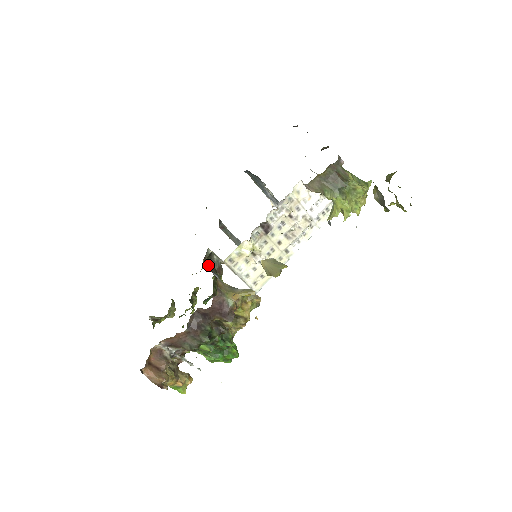
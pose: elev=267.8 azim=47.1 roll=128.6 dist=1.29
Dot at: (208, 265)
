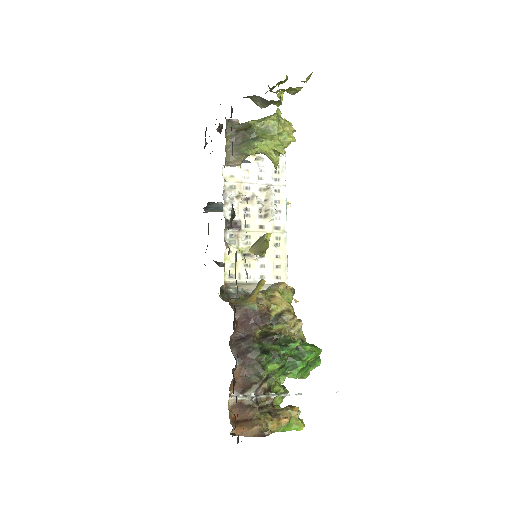
Dot at: occluded
